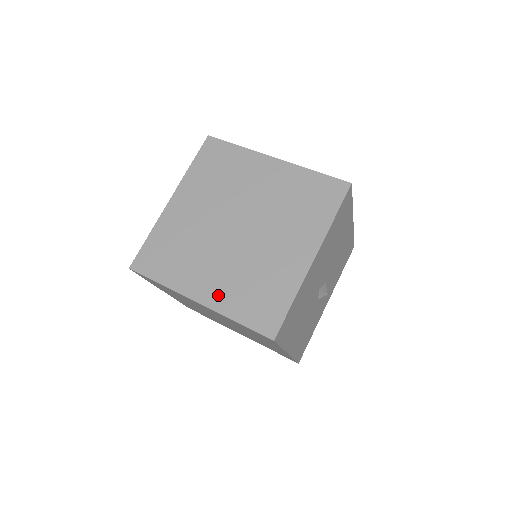
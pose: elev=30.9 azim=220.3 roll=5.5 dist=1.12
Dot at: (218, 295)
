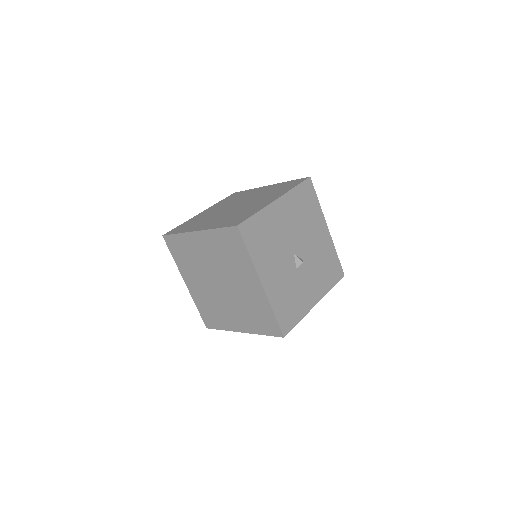
Dot at: (211, 225)
